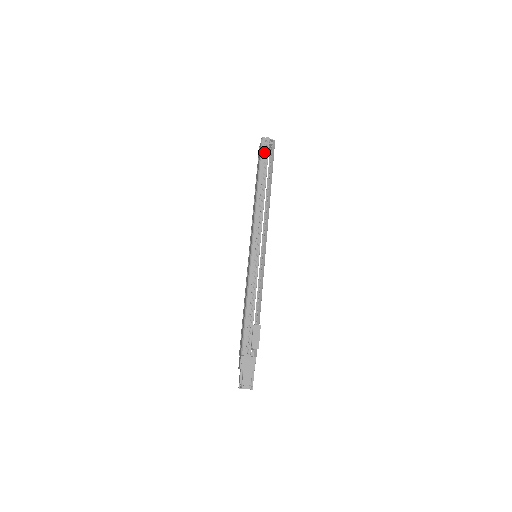
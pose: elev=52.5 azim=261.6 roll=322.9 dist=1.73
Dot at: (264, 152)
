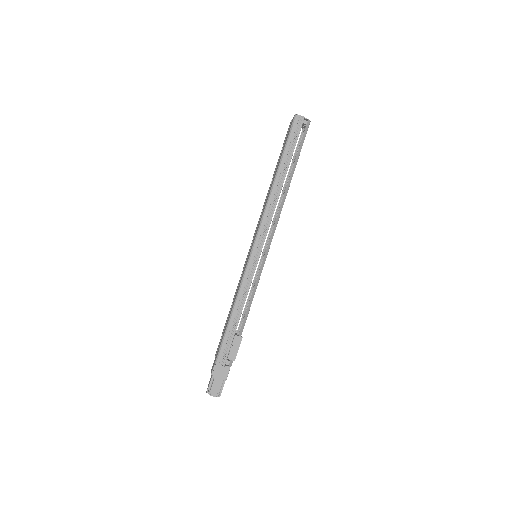
Dot at: (293, 134)
